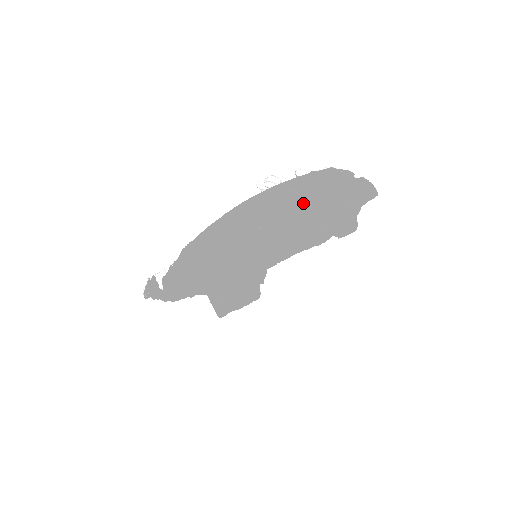
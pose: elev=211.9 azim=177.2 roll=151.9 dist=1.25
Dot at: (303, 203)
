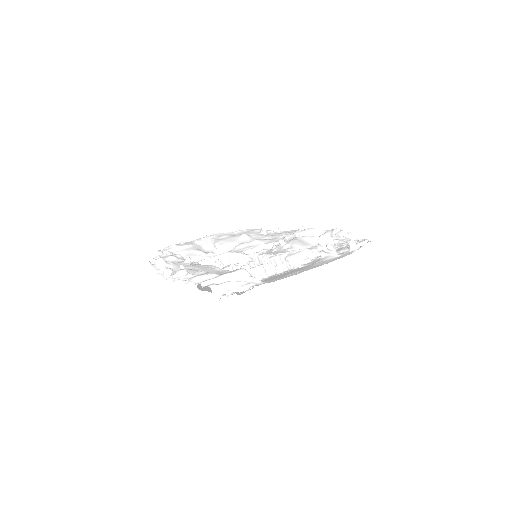
Dot at: occluded
